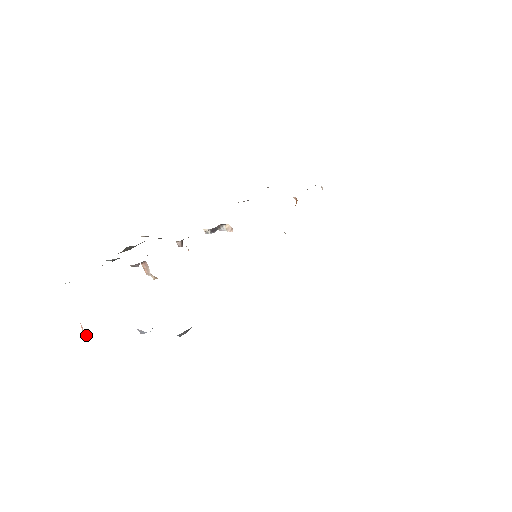
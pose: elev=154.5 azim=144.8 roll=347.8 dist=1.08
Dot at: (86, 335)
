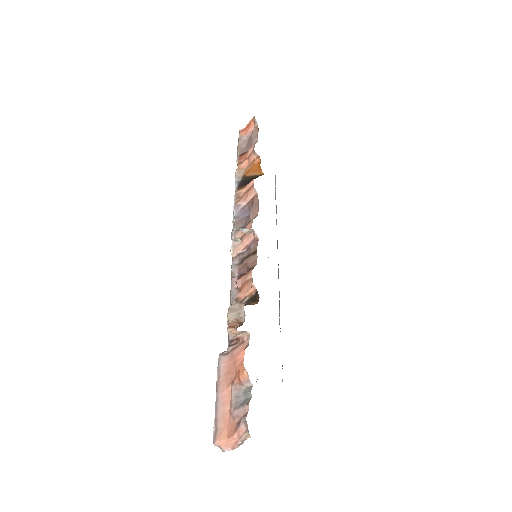
Dot at: (234, 448)
